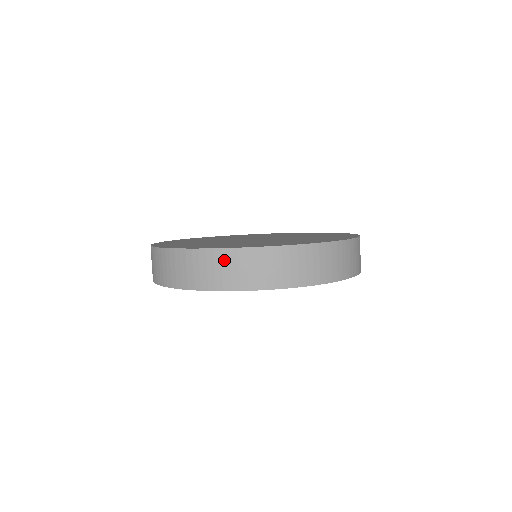
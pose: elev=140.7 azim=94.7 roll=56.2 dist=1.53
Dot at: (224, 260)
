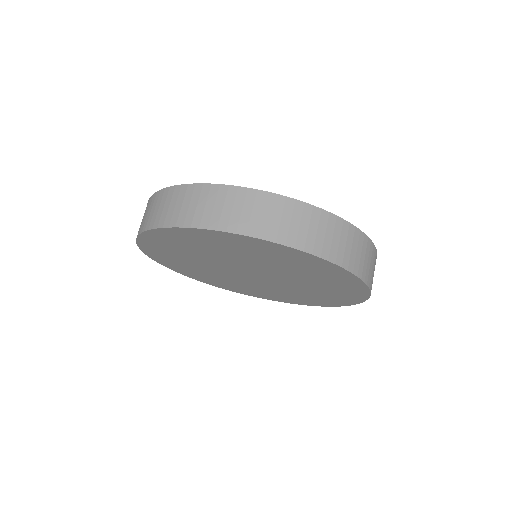
Dot at: (202, 195)
